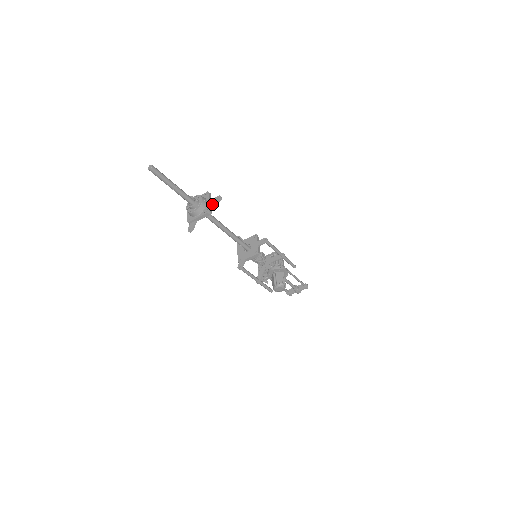
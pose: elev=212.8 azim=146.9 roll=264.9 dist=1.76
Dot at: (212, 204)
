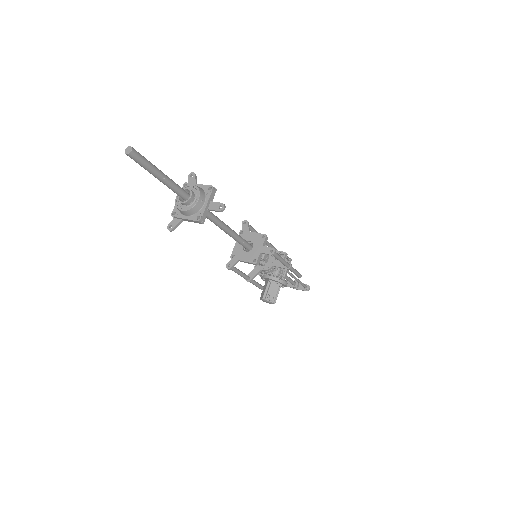
Dot at: (210, 209)
